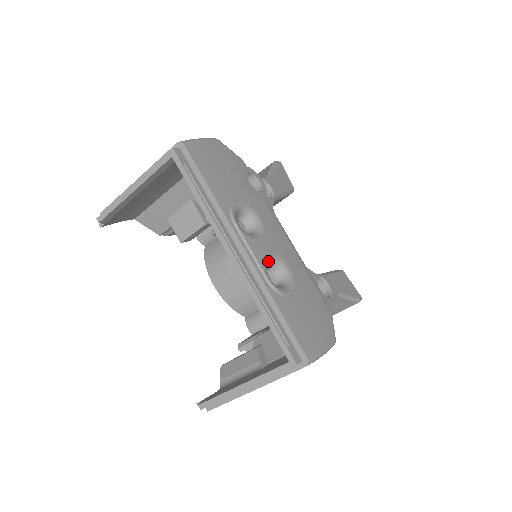
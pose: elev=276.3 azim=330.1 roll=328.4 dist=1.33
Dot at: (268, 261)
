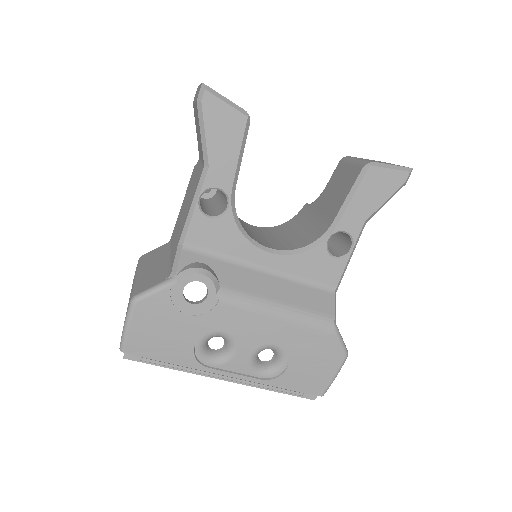
Dot at: (253, 360)
